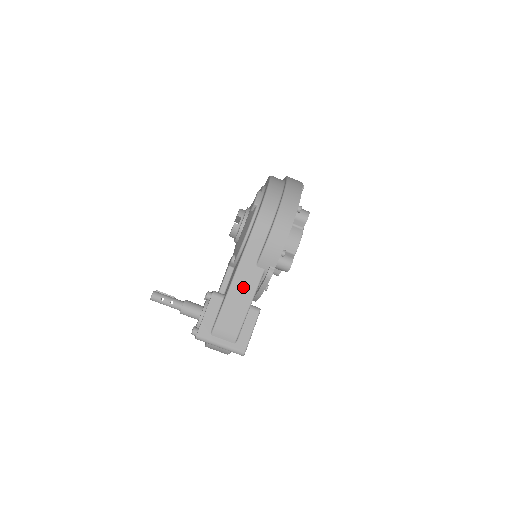
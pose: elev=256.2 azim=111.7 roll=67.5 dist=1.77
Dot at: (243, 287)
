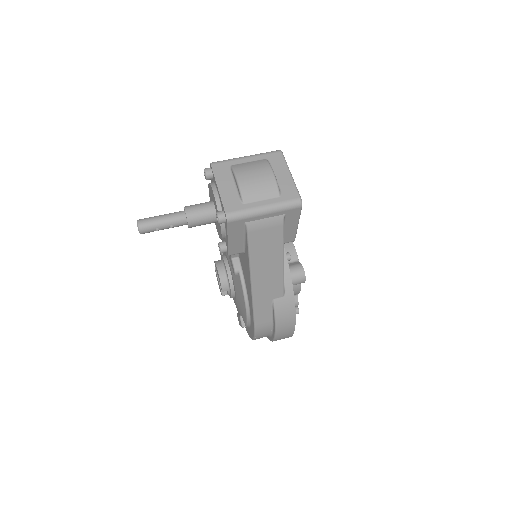
Dot at: occluded
